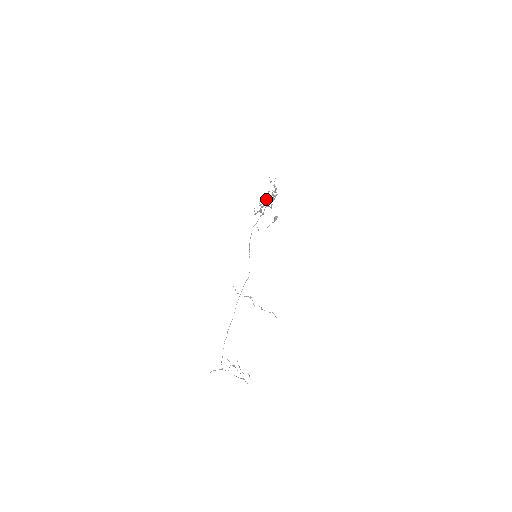
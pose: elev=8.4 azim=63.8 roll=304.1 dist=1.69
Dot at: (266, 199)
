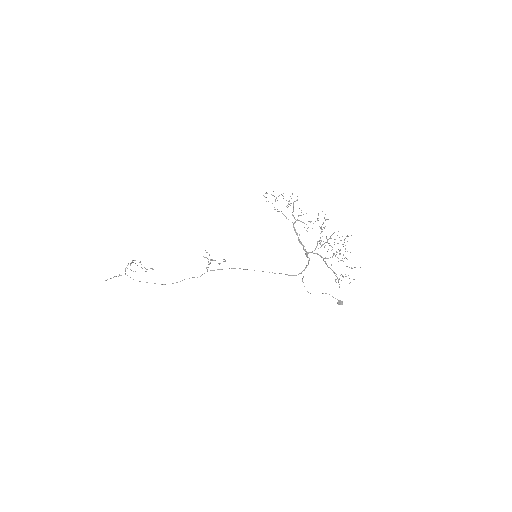
Dot at: (320, 242)
